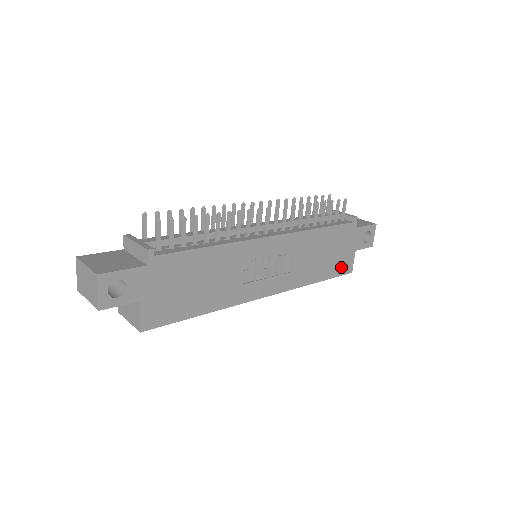
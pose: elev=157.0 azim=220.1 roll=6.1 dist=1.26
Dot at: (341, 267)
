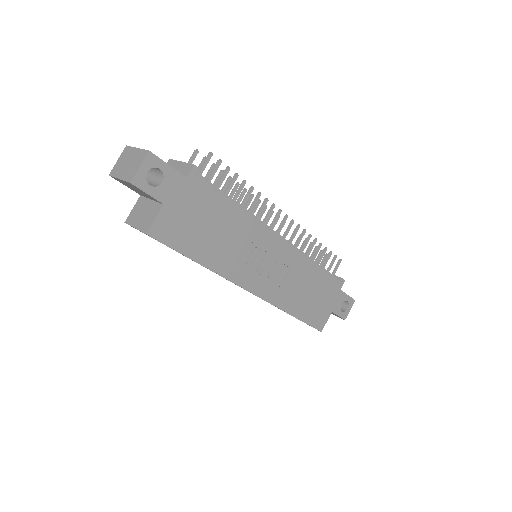
Dot at: (316, 318)
